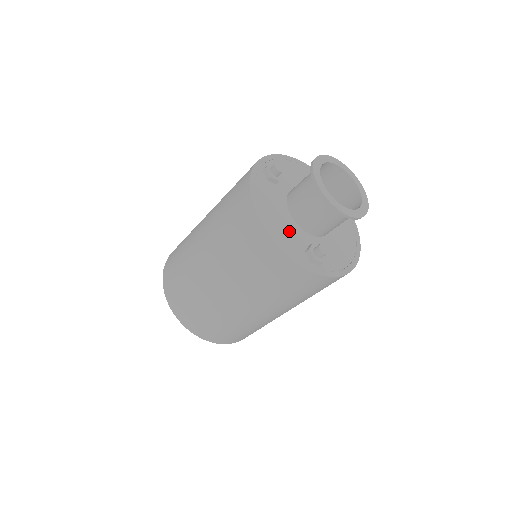
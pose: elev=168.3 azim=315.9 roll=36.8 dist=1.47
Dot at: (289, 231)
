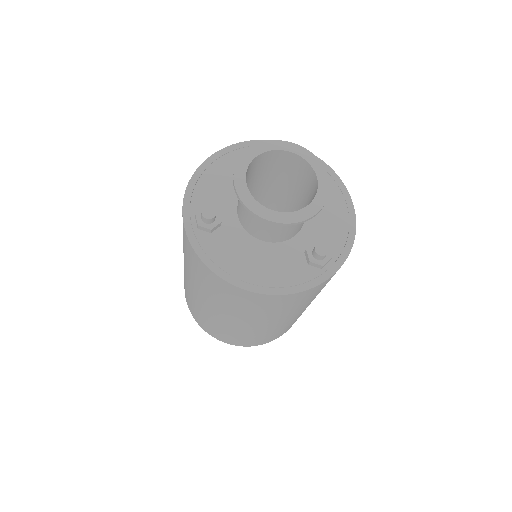
Dot at: (277, 262)
